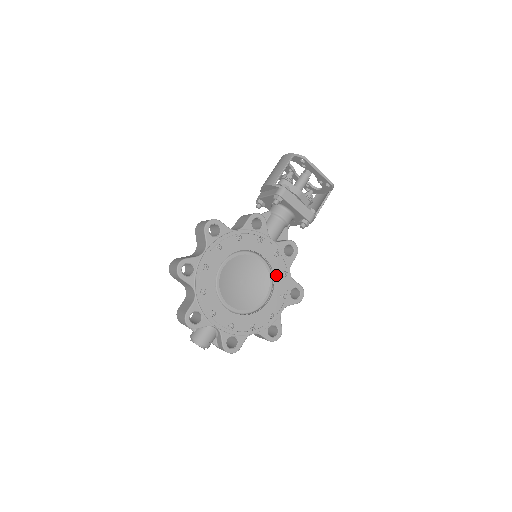
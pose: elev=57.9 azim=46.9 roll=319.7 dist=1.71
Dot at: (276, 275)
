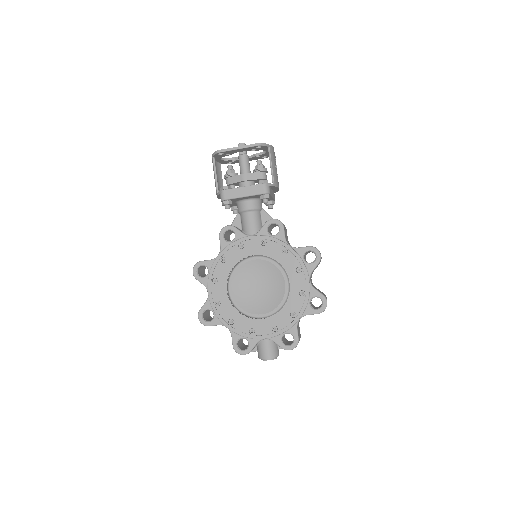
Dot at: (278, 259)
